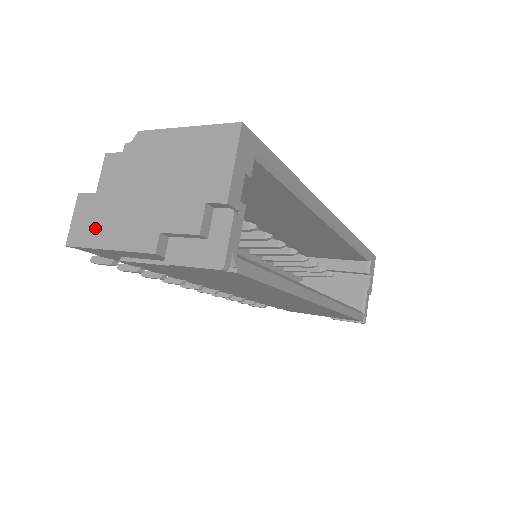
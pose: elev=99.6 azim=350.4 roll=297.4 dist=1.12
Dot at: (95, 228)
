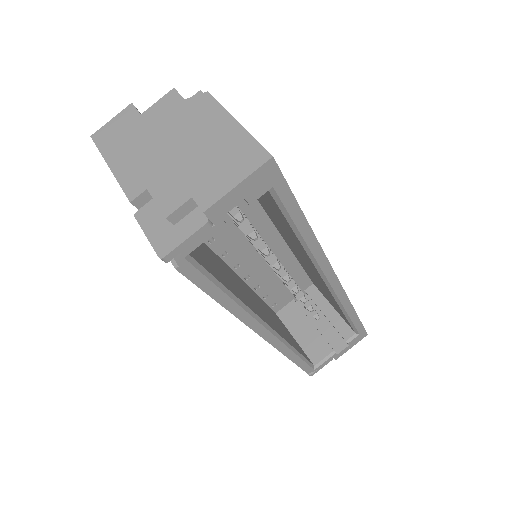
Dot at: (117, 142)
